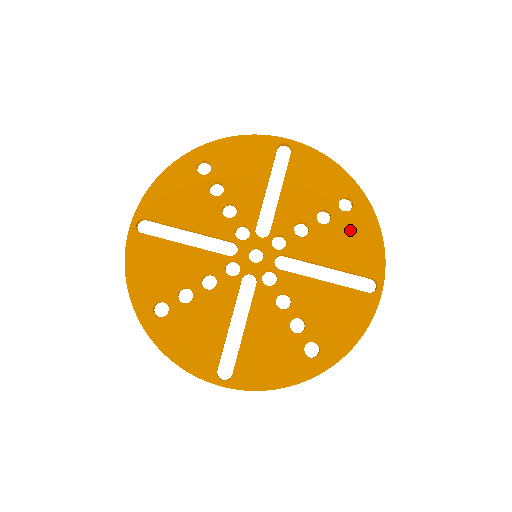
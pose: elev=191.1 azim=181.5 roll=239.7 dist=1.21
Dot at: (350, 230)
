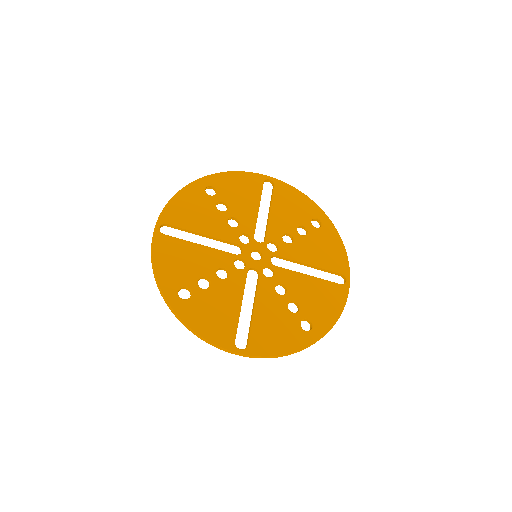
Dot at: (322, 240)
